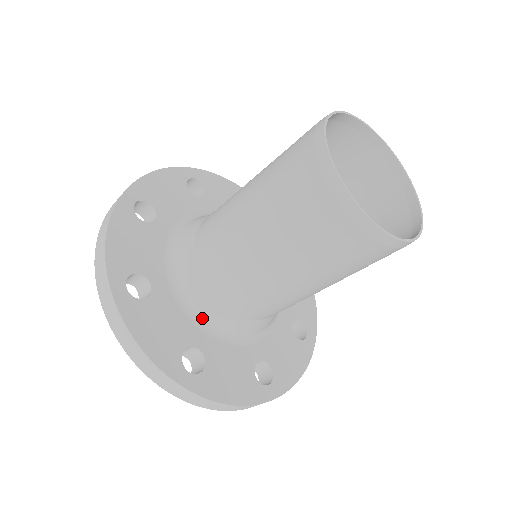
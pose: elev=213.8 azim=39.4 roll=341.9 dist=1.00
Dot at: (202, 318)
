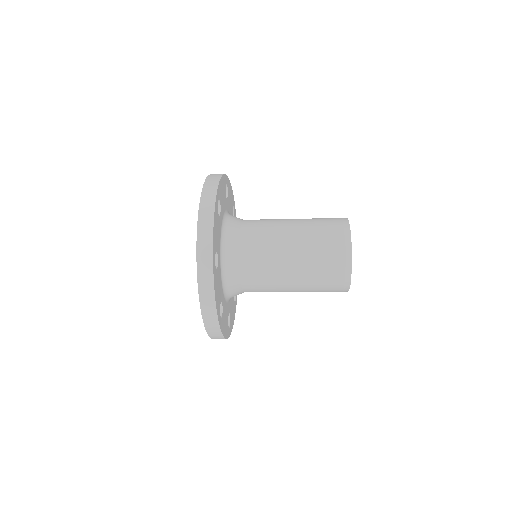
Dot at: (226, 285)
